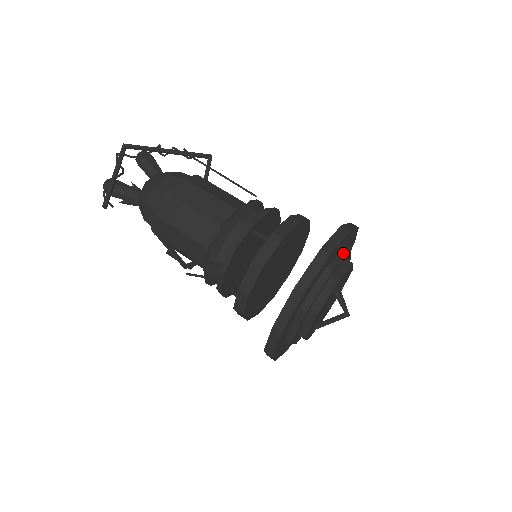
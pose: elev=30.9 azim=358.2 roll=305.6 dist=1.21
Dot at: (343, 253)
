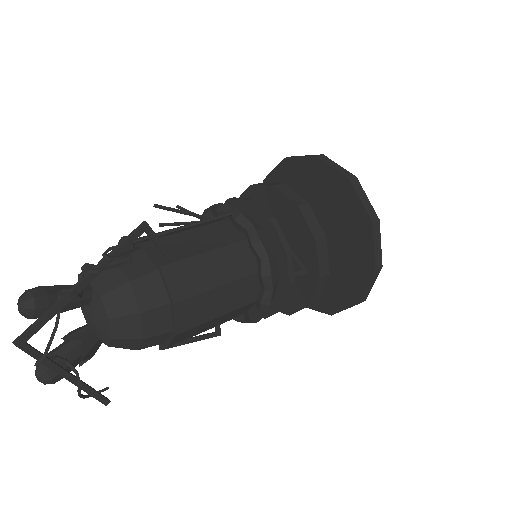
Dot at: occluded
